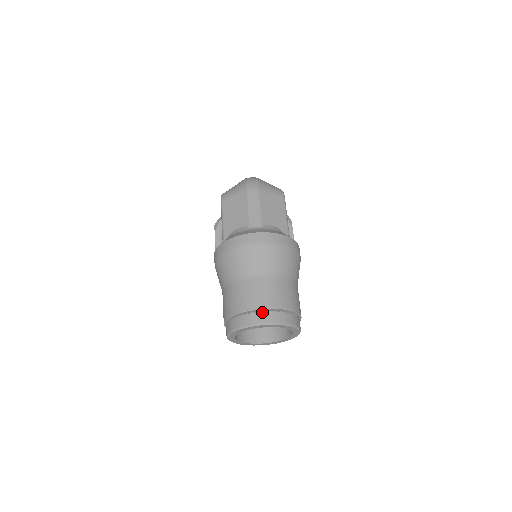
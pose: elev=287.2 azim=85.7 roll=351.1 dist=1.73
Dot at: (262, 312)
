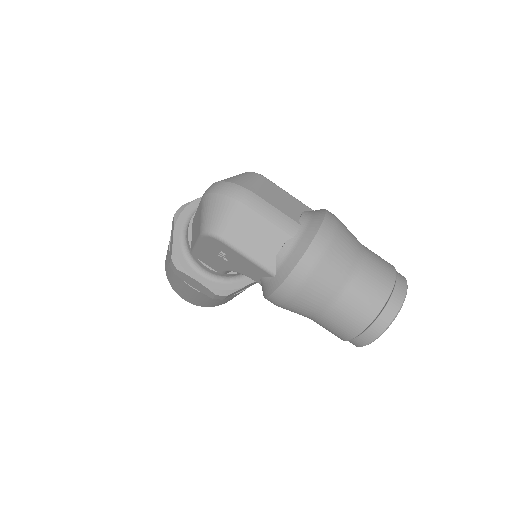
Dot at: (392, 296)
